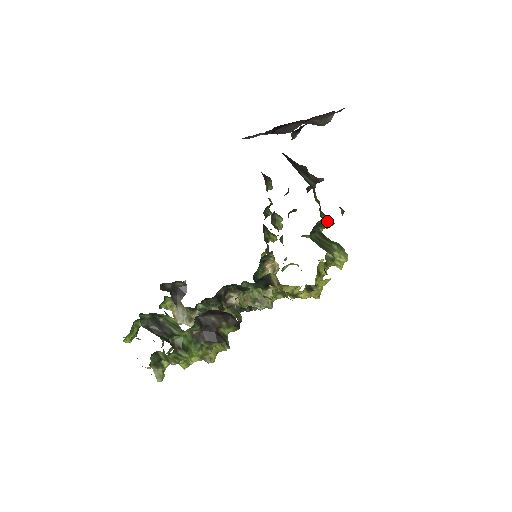
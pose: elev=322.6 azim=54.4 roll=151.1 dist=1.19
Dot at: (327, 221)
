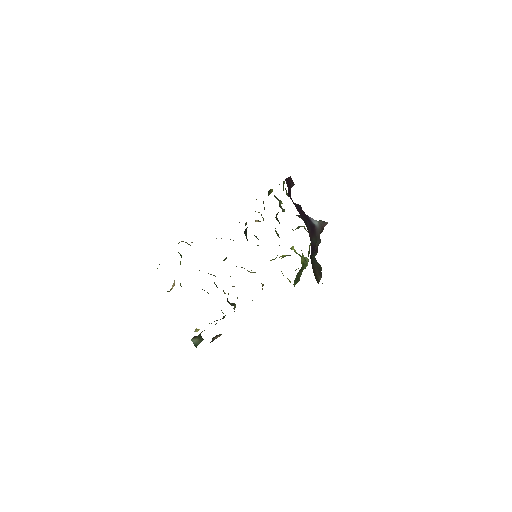
Dot at: occluded
